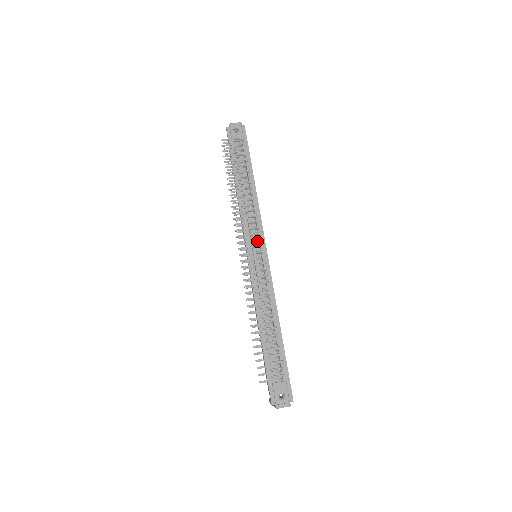
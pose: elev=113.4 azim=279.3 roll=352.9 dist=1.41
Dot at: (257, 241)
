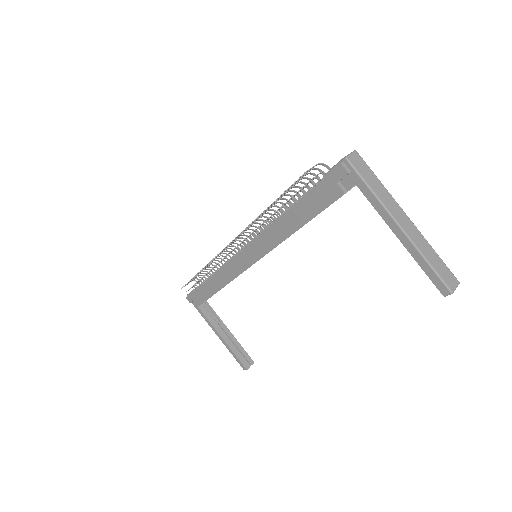
Dot at: (239, 241)
